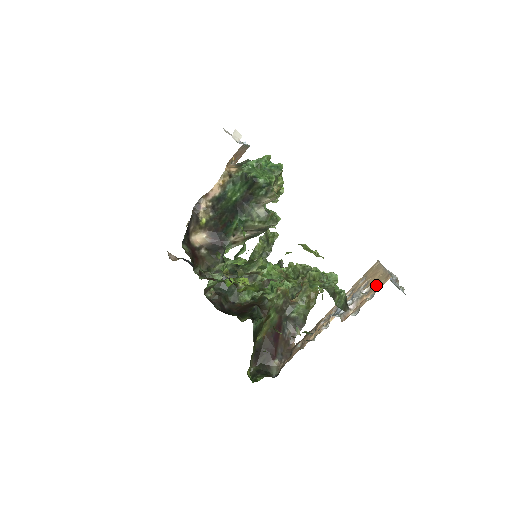
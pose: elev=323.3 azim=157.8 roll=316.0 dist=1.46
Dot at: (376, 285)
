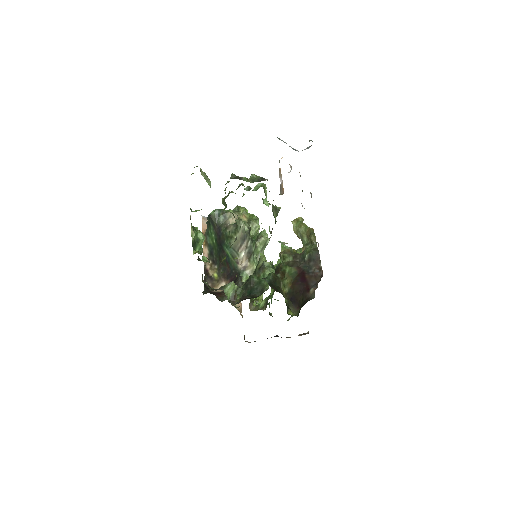
Dot at: occluded
